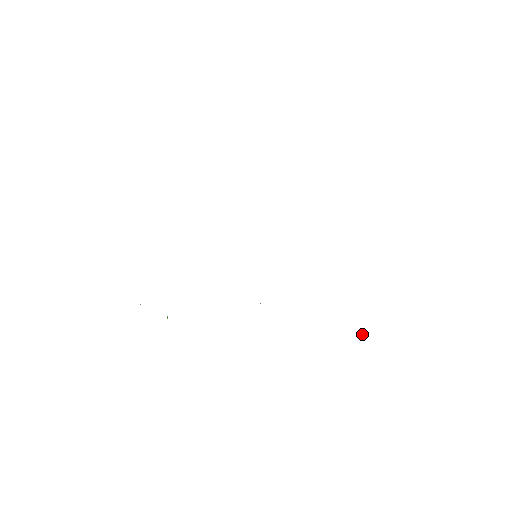
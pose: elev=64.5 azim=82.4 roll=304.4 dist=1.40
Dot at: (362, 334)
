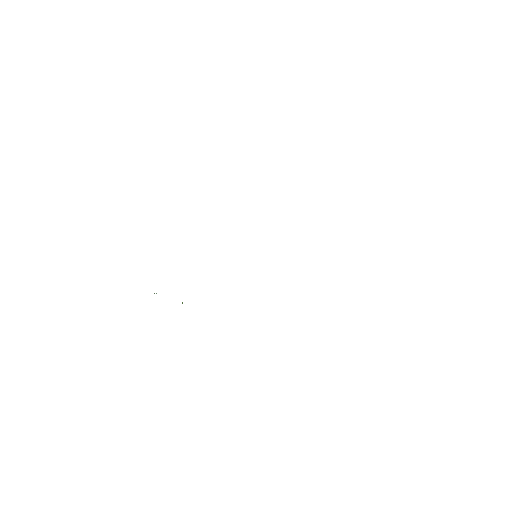
Dot at: occluded
